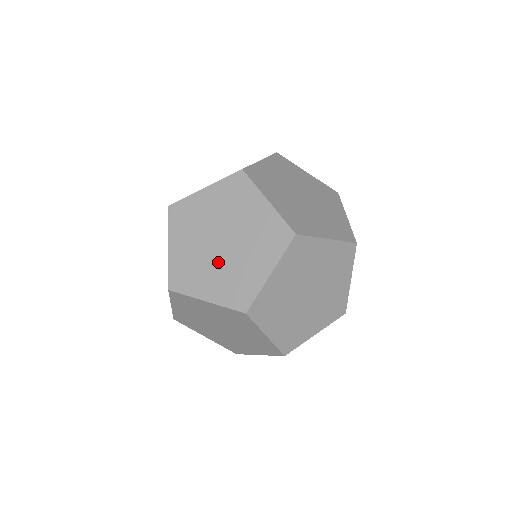
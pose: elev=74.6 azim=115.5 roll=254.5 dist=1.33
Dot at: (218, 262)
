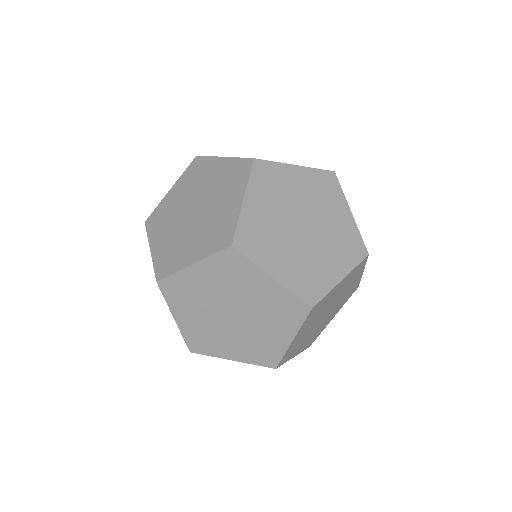
Dot at: (195, 227)
